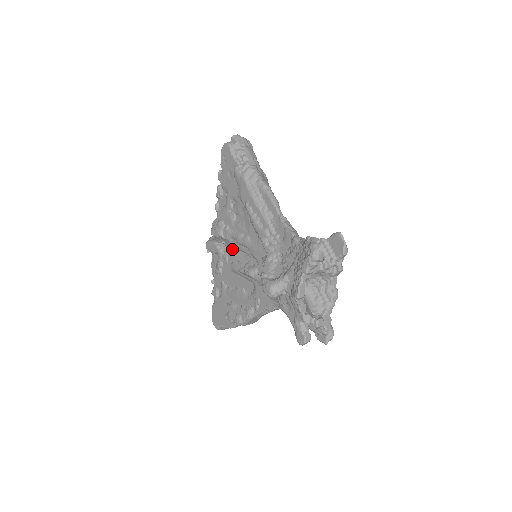
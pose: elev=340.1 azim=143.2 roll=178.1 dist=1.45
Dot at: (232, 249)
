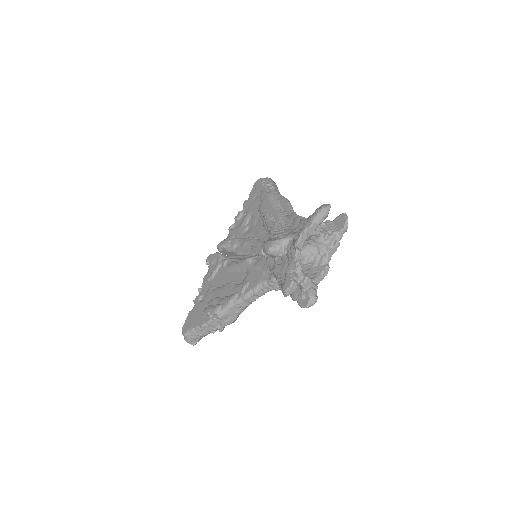
Dot at: occluded
